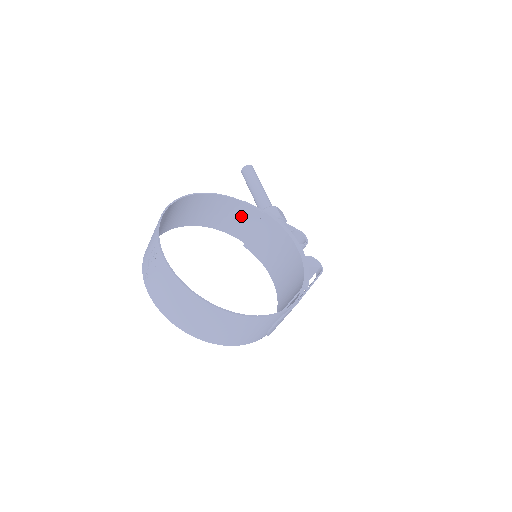
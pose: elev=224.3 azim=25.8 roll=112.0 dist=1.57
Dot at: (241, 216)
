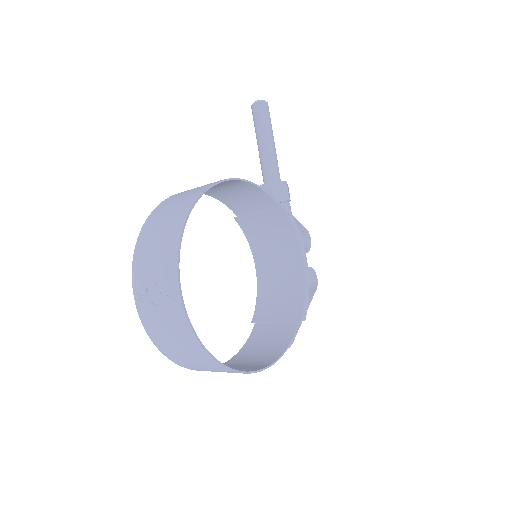
Dot at: (250, 197)
